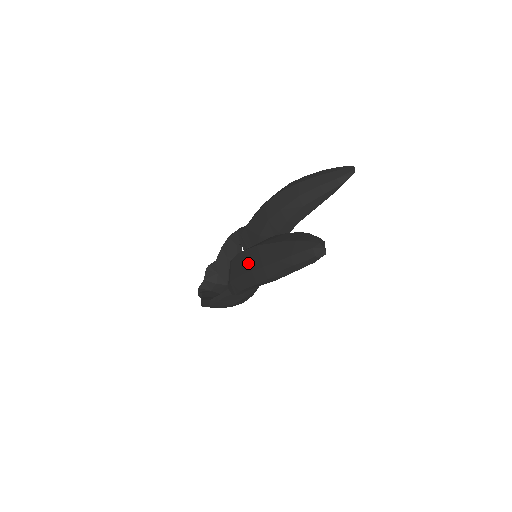
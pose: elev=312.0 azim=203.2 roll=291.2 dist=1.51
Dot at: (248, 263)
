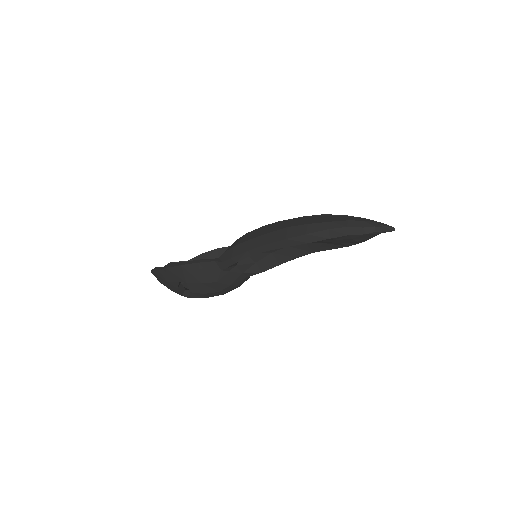
Dot at: (284, 225)
